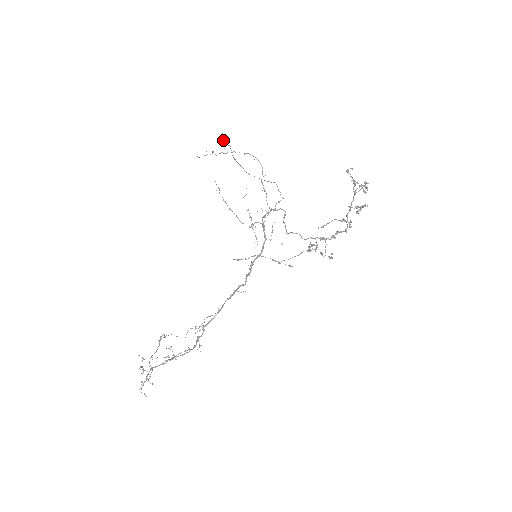
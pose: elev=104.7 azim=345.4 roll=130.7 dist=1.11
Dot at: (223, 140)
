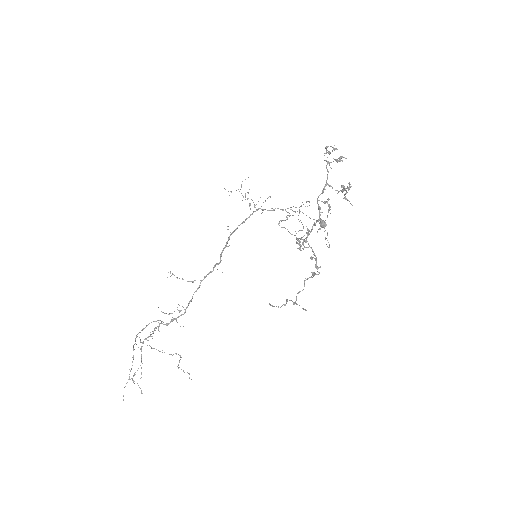
Dot at: (321, 225)
